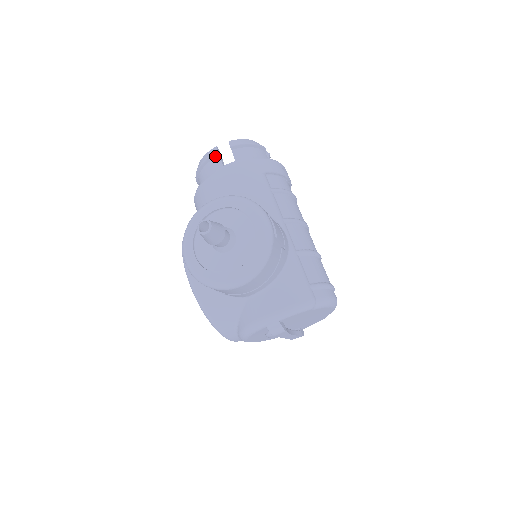
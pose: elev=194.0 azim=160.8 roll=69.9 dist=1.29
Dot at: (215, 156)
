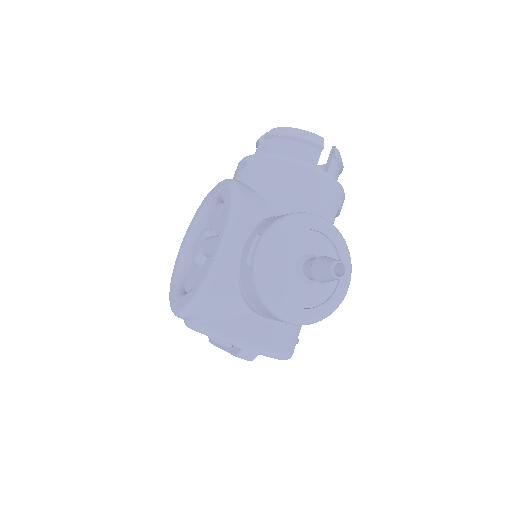
Dot at: (318, 147)
